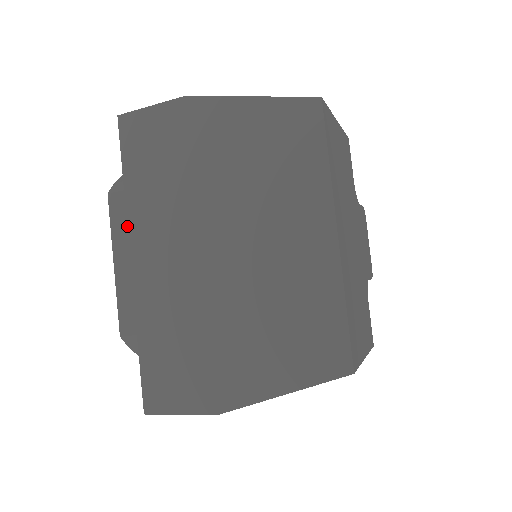
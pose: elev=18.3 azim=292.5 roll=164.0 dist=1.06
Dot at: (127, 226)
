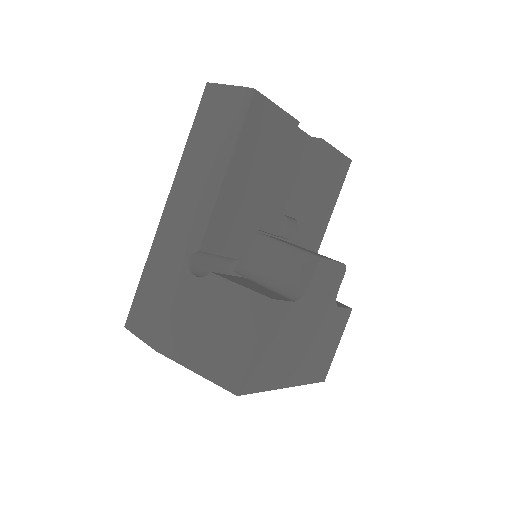
Dot at: occluded
